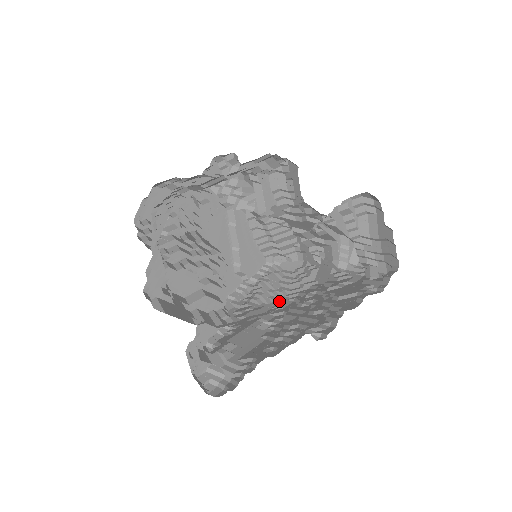
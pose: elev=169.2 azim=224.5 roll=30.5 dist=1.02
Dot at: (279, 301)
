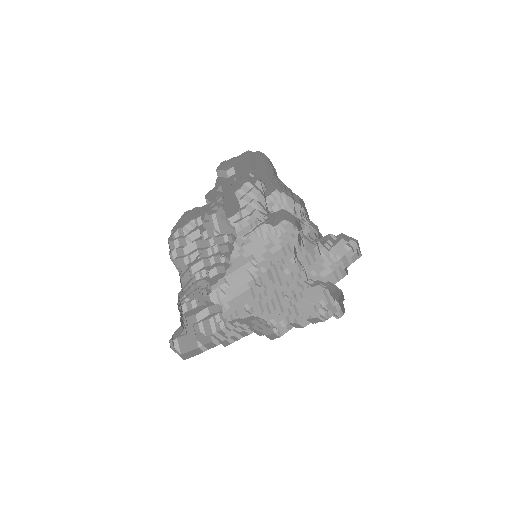
Dot at: (272, 242)
